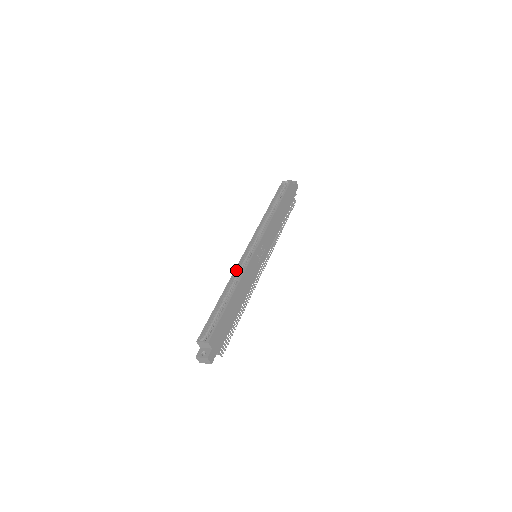
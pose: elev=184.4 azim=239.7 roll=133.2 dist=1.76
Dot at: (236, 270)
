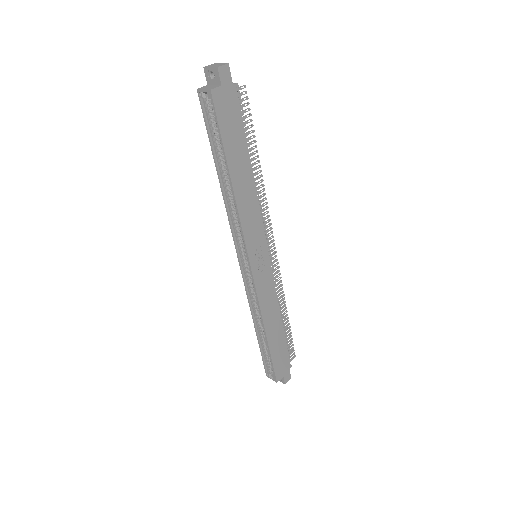
Dot at: (248, 296)
